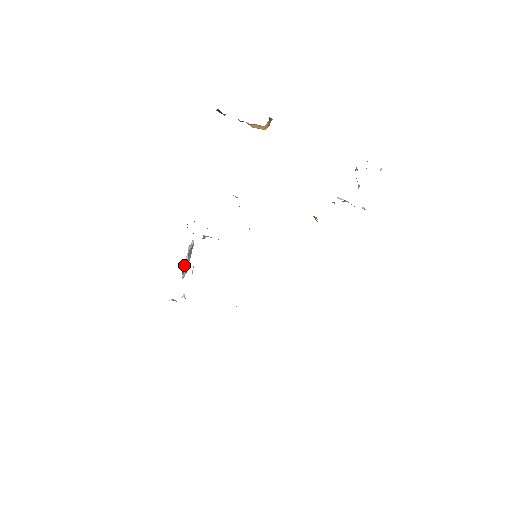
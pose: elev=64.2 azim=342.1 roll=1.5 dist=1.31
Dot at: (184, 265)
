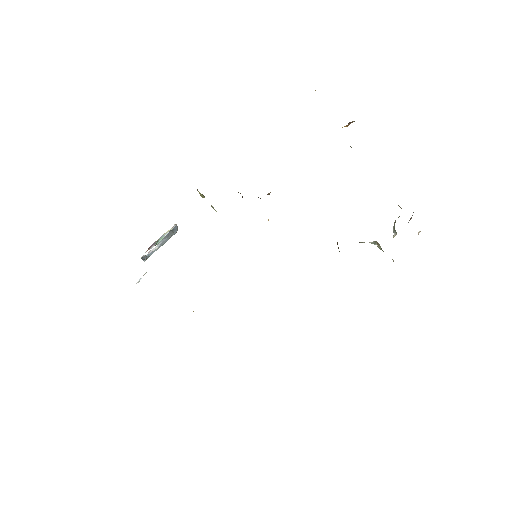
Dot at: (158, 239)
